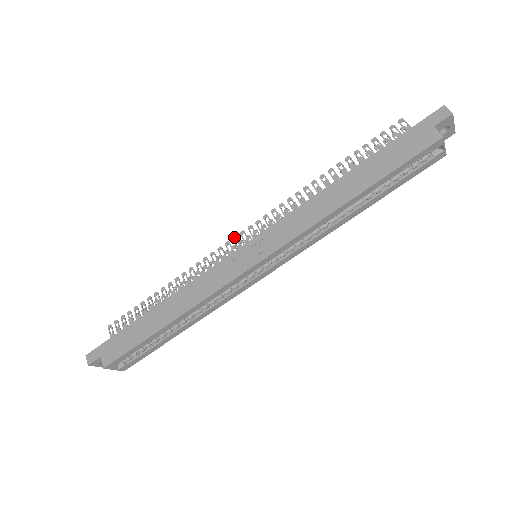
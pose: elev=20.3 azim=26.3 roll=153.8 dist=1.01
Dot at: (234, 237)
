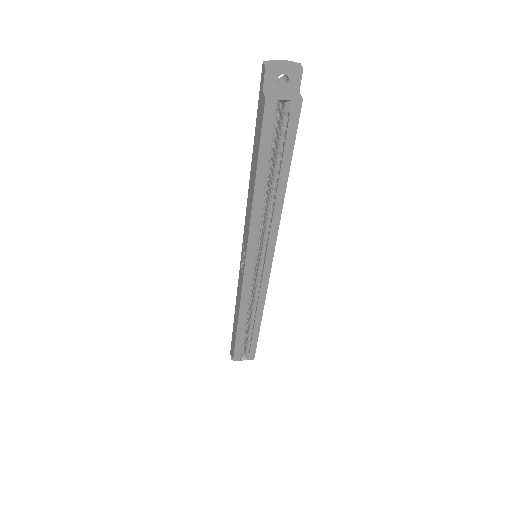
Dot at: occluded
